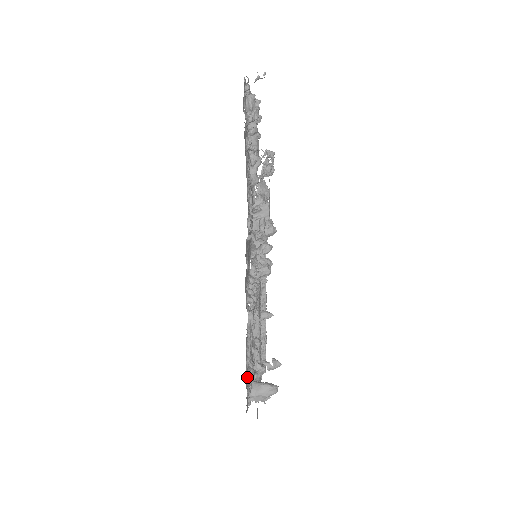
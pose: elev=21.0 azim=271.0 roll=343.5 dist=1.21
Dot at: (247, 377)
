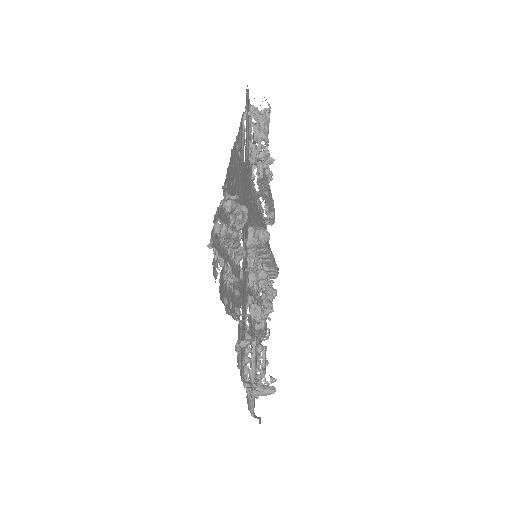
Dot at: (251, 404)
